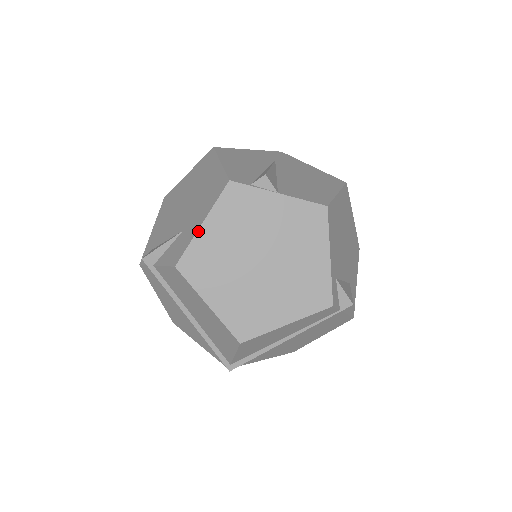
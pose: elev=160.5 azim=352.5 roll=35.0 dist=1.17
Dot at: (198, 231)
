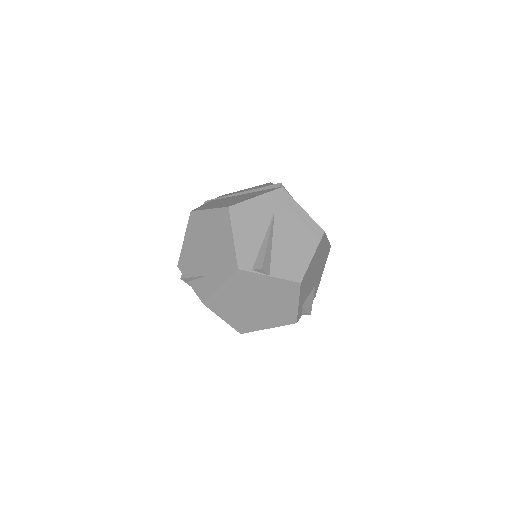
Dot at: (217, 290)
